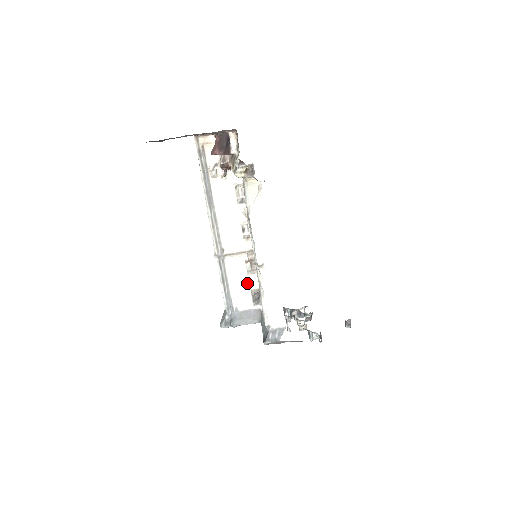
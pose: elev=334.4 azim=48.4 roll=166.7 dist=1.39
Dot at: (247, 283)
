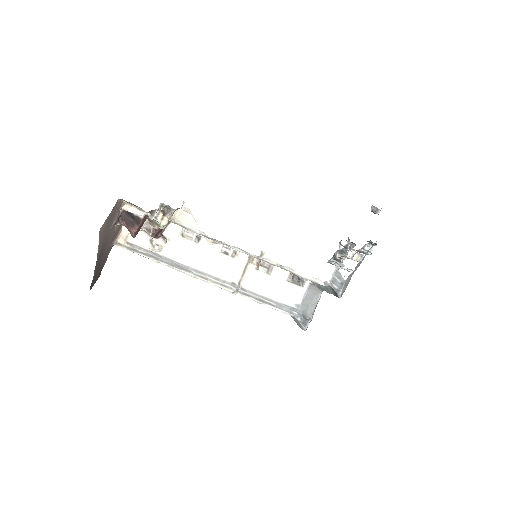
Dot at: (278, 280)
